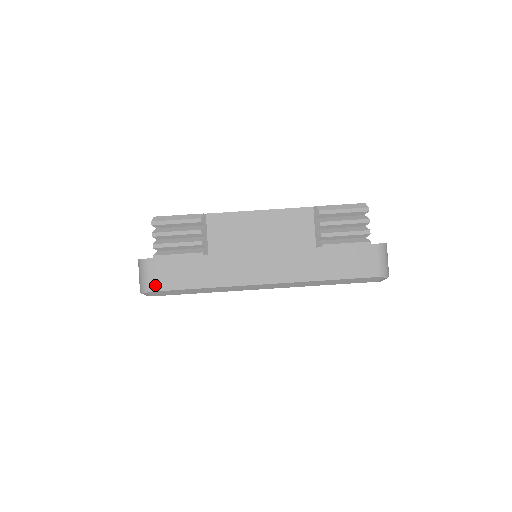
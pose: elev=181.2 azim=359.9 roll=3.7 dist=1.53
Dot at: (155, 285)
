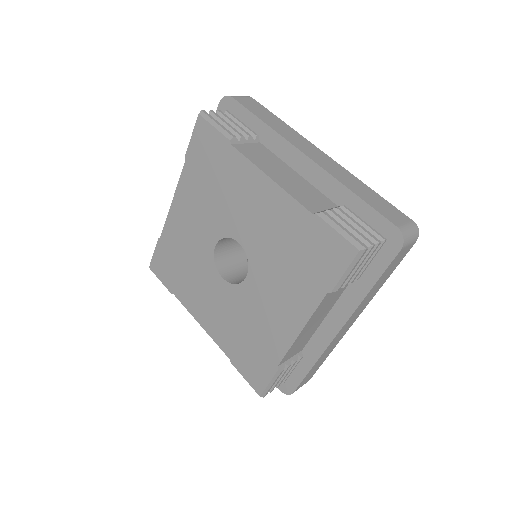
Dot at: occluded
